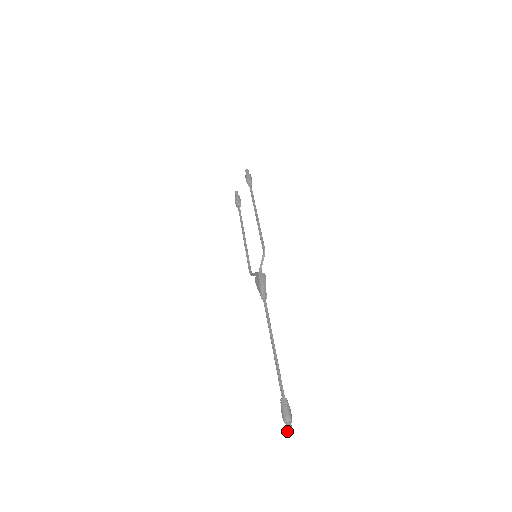
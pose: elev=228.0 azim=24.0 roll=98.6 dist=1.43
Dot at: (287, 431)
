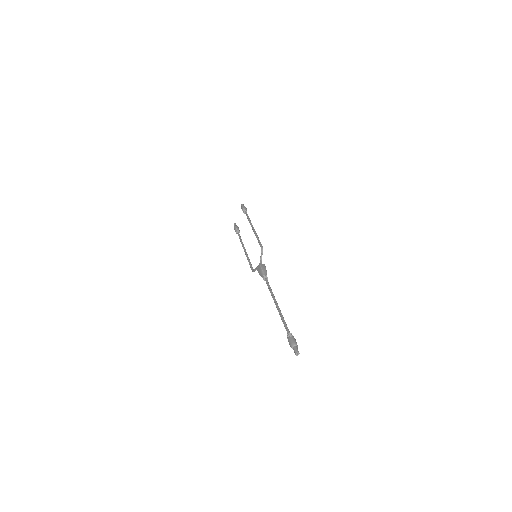
Dot at: (294, 352)
